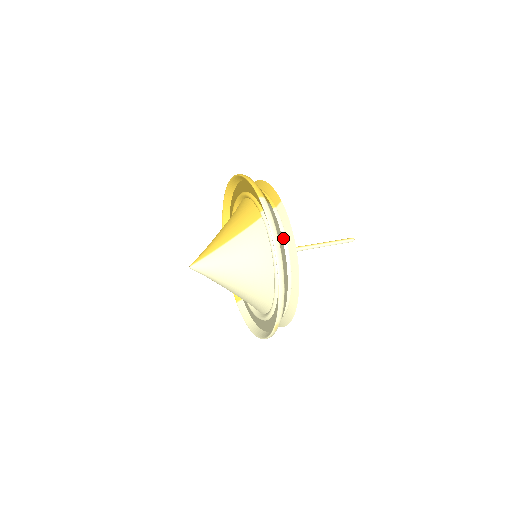
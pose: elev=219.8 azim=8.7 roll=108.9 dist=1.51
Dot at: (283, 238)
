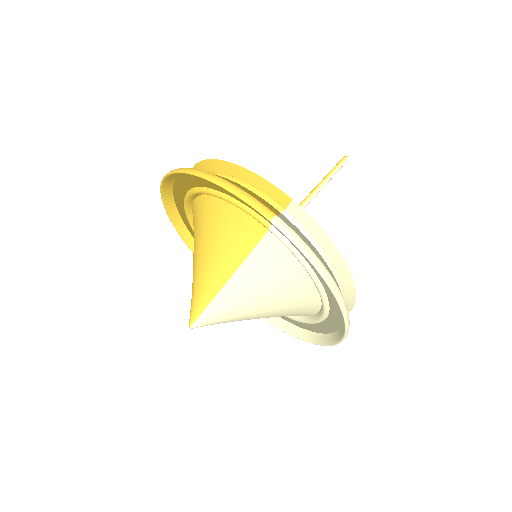
Dot at: (318, 252)
